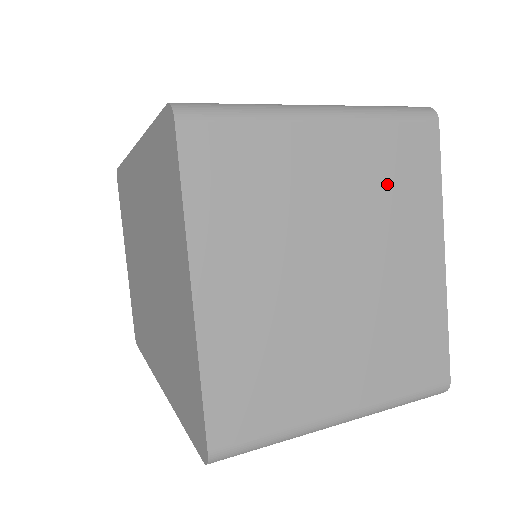
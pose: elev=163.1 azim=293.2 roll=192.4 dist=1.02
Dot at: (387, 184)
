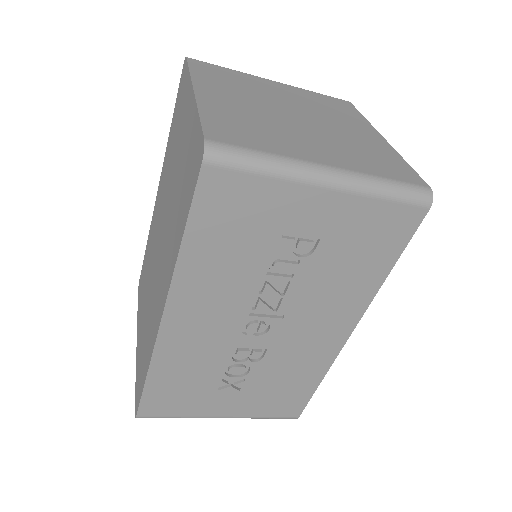
Dot at: (323, 106)
